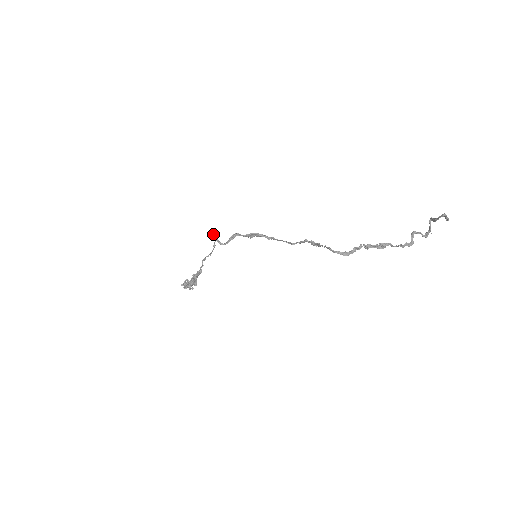
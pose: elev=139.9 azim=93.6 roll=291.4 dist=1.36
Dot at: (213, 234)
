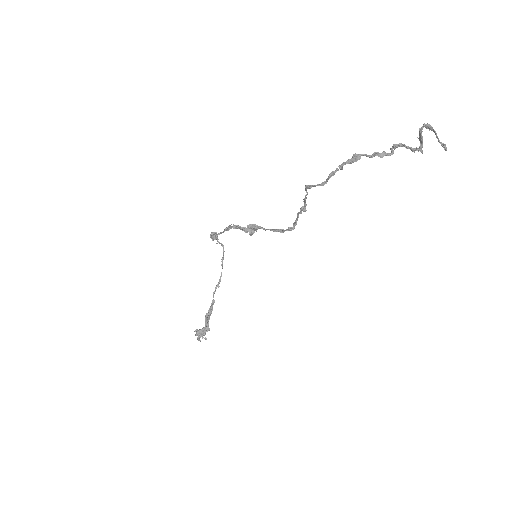
Dot at: (214, 235)
